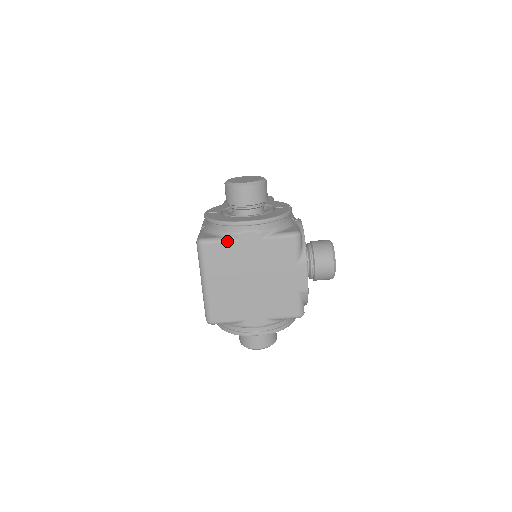
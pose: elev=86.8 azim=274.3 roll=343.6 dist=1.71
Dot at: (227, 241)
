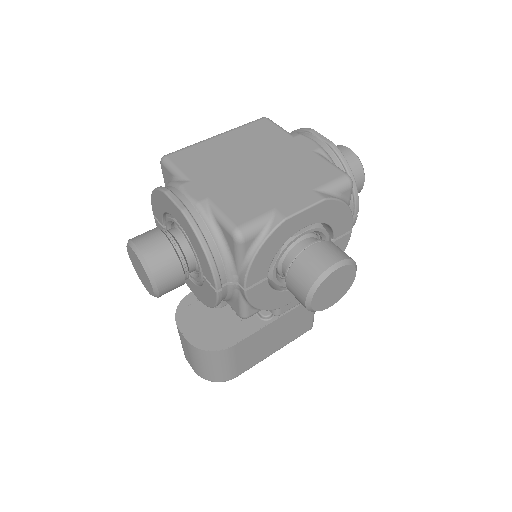
Dot at: (285, 131)
